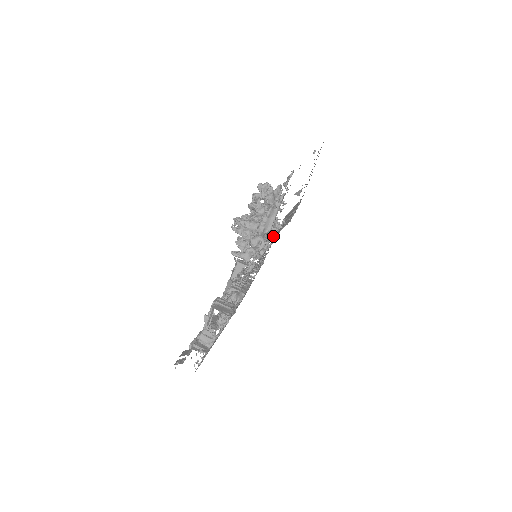
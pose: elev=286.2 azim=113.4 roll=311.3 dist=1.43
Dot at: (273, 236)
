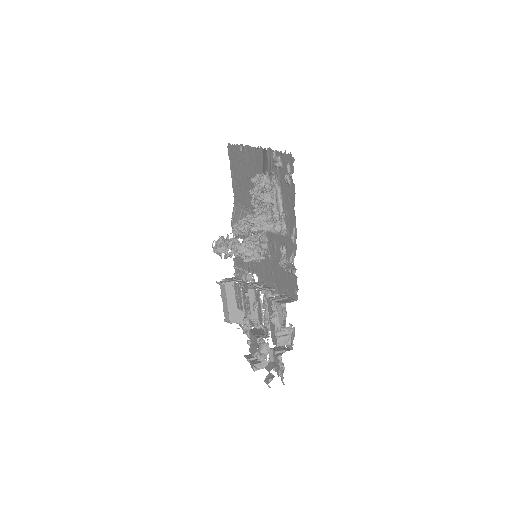
Dot at: (259, 231)
